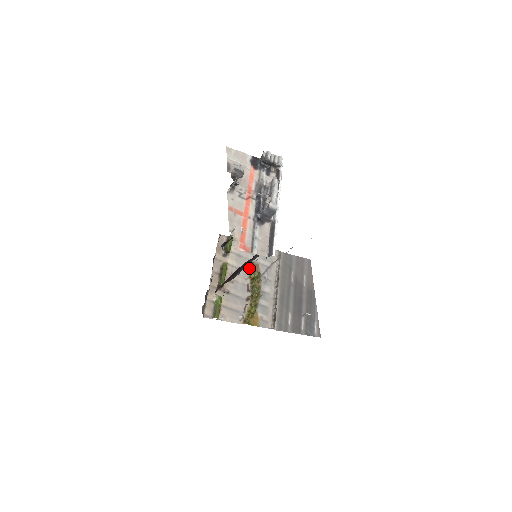
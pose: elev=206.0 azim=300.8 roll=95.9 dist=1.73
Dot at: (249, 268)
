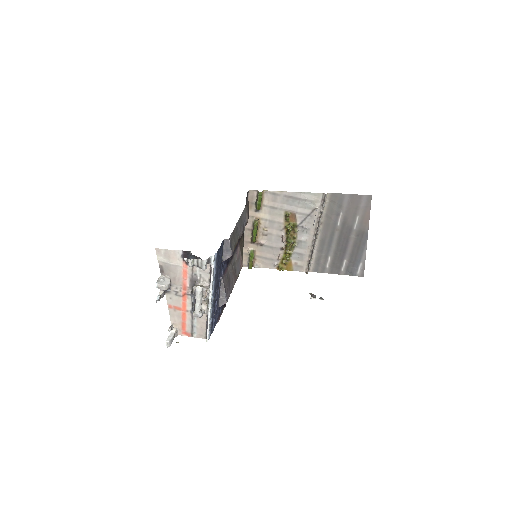
Dot at: (285, 219)
